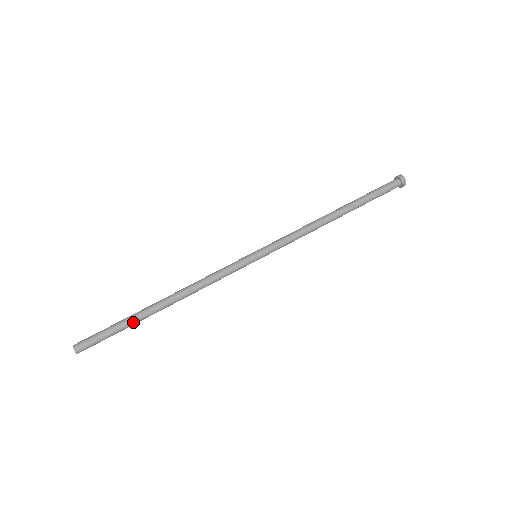
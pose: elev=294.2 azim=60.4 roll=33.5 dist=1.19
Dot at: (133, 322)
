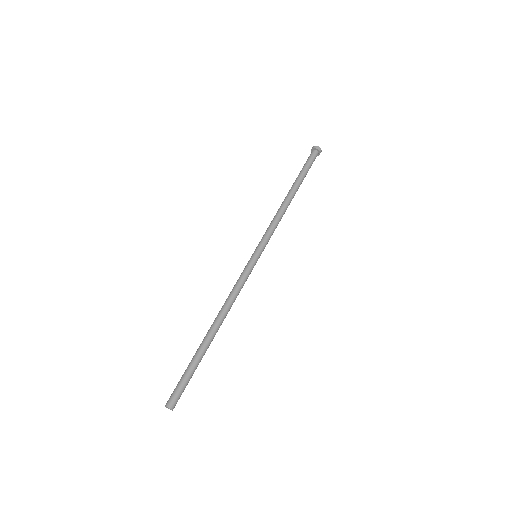
Dot at: (197, 356)
